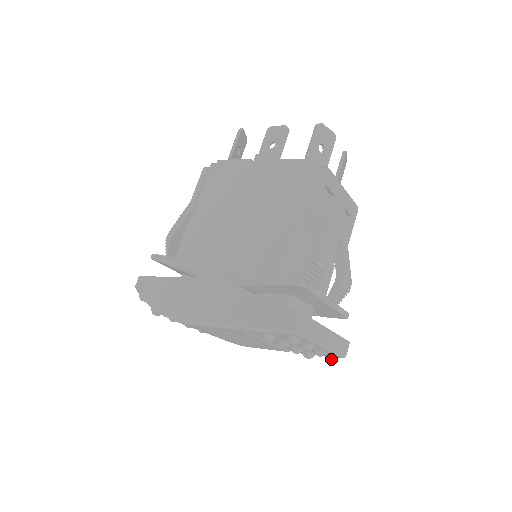
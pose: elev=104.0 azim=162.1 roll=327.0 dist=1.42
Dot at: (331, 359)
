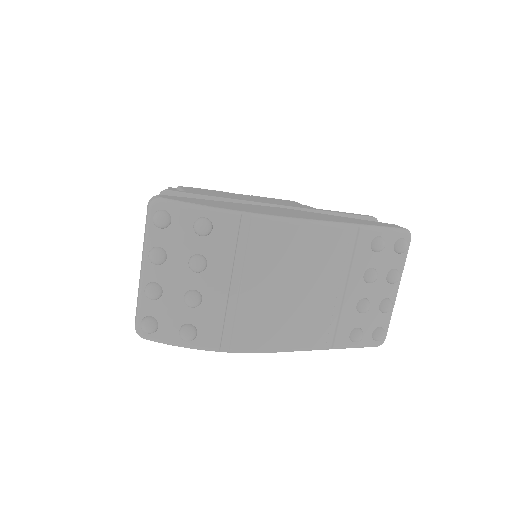
Dot at: (384, 331)
